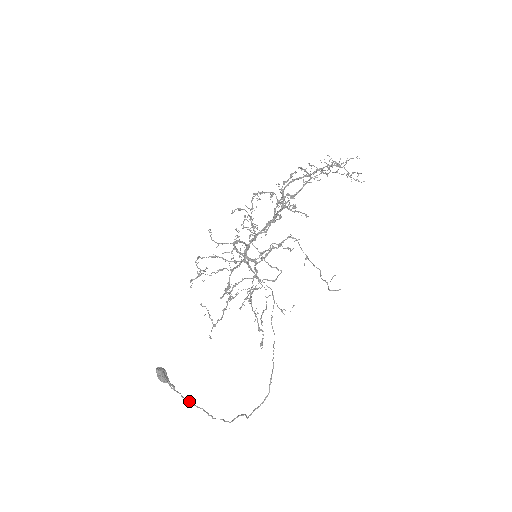
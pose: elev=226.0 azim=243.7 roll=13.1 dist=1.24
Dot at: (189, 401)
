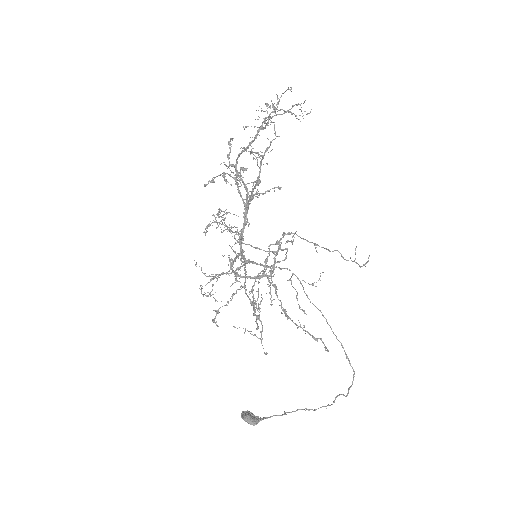
Dot at: (285, 413)
